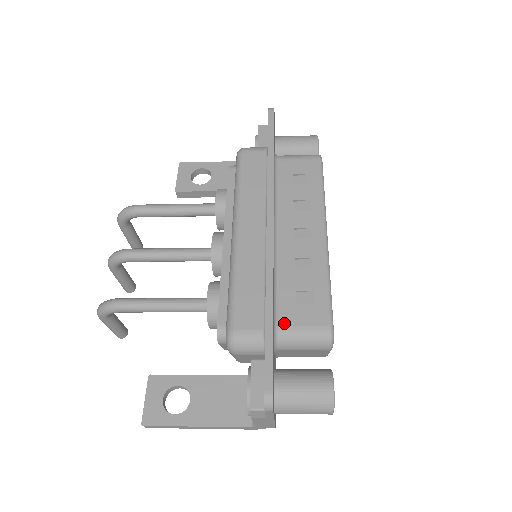
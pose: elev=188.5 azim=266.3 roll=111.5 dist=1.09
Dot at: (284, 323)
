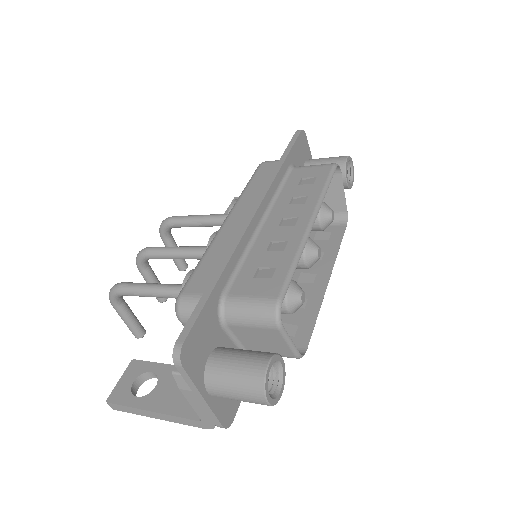
Dot at: (234, 293)
